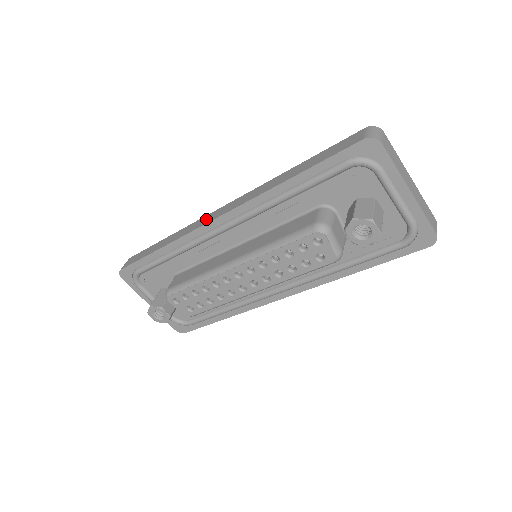
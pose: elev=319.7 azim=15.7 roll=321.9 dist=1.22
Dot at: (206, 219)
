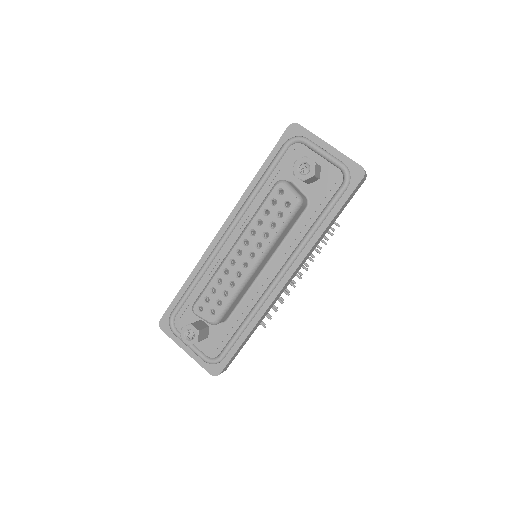
Dot at: occluded
